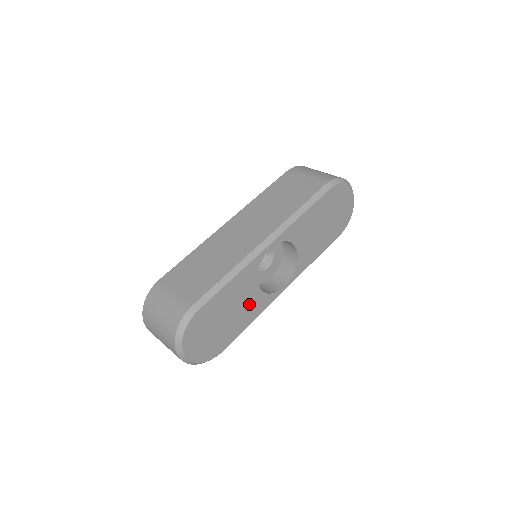
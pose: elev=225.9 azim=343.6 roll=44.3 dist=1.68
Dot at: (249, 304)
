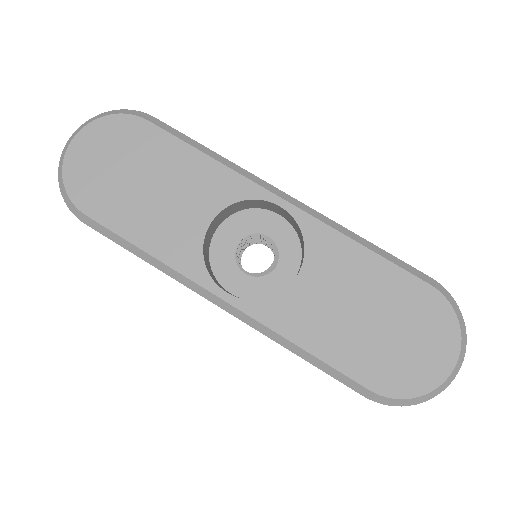
Dot at: (176, 222)
